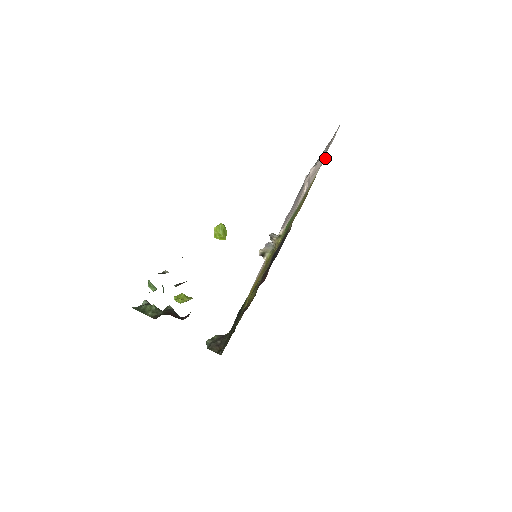
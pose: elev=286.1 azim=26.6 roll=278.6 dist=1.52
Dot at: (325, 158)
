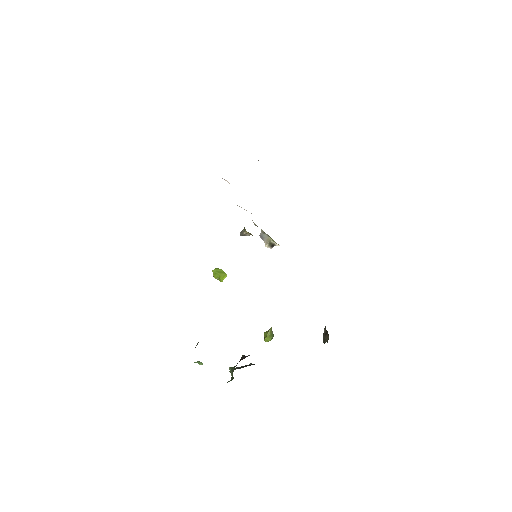
Dot at: occluded
